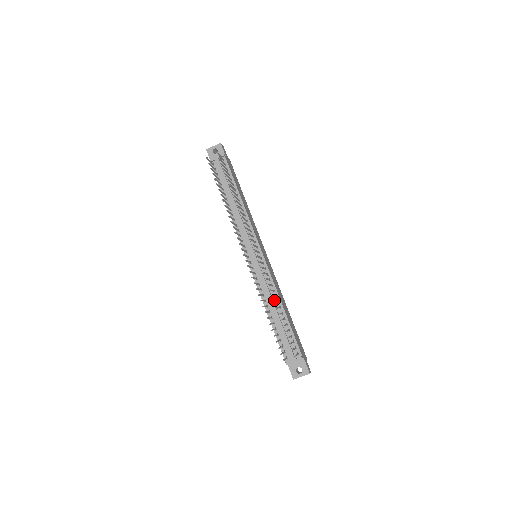
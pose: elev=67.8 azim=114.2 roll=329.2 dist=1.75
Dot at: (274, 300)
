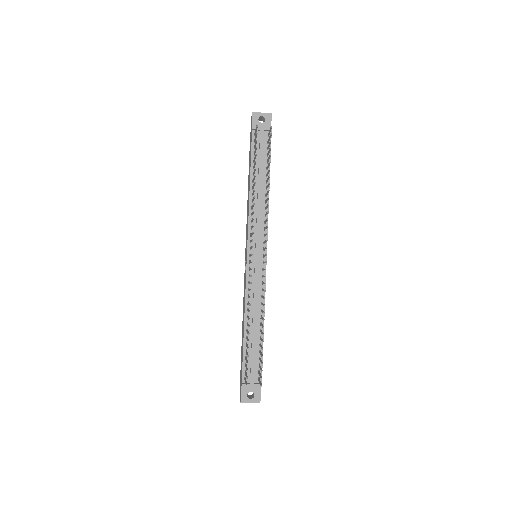
Dot at: (258, 313)
